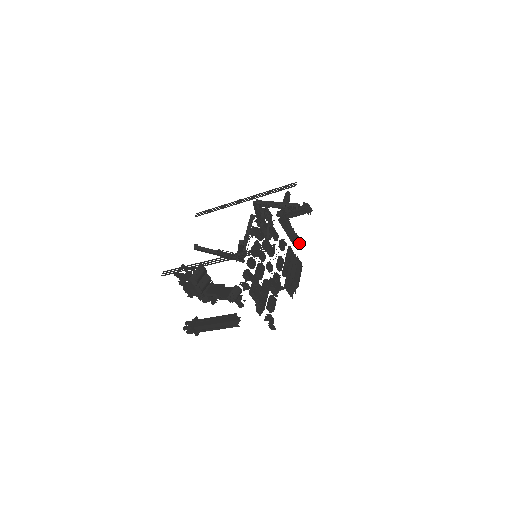
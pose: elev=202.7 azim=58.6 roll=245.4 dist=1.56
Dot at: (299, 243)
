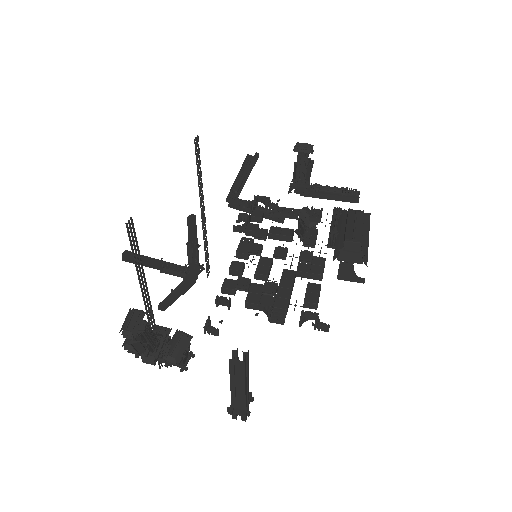
Dot at: (358, 194)
